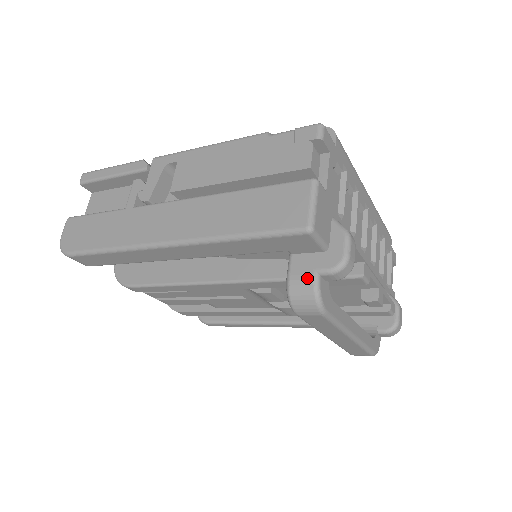
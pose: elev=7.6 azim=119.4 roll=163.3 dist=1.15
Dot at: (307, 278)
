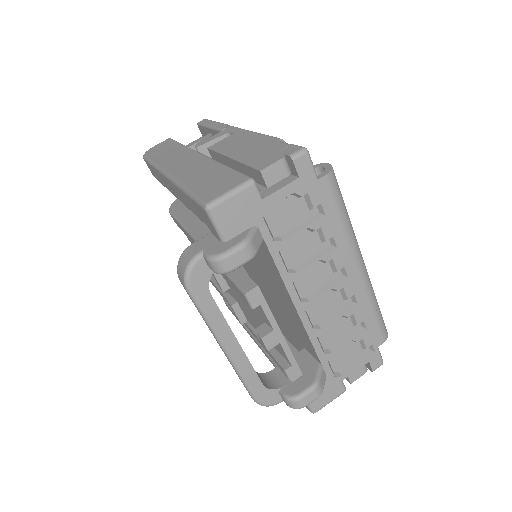
Dot at: (195, 251)
